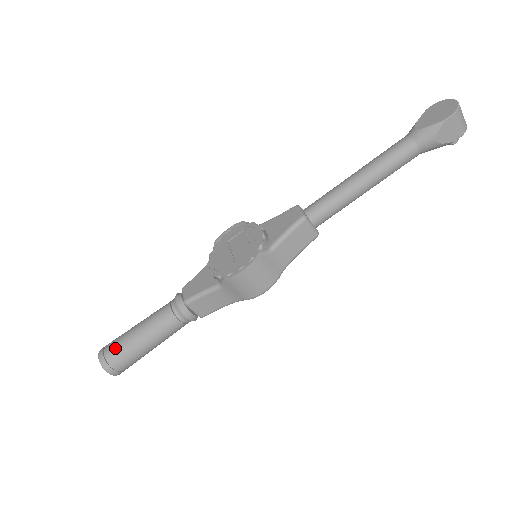
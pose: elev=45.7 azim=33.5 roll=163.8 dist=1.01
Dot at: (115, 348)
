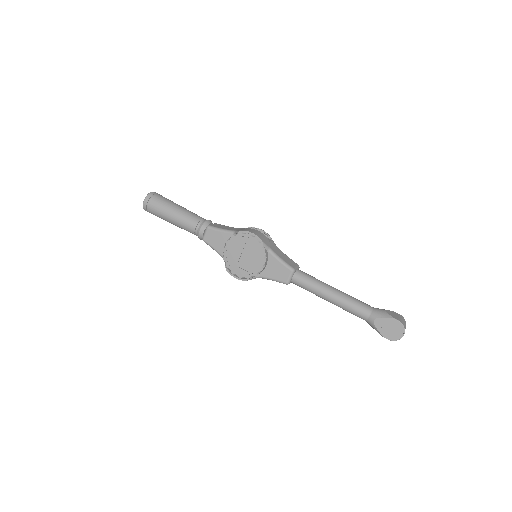
Dot at: (154, 212)
